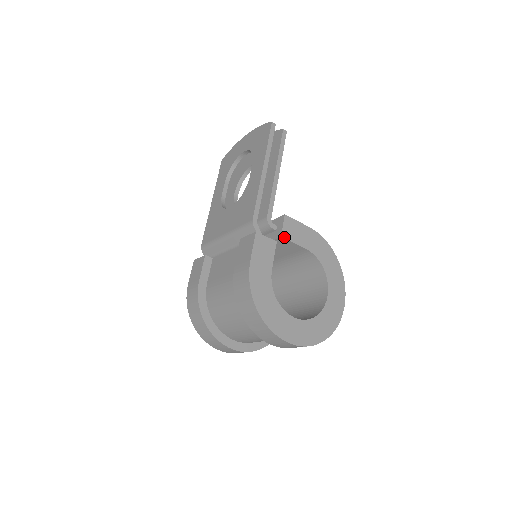
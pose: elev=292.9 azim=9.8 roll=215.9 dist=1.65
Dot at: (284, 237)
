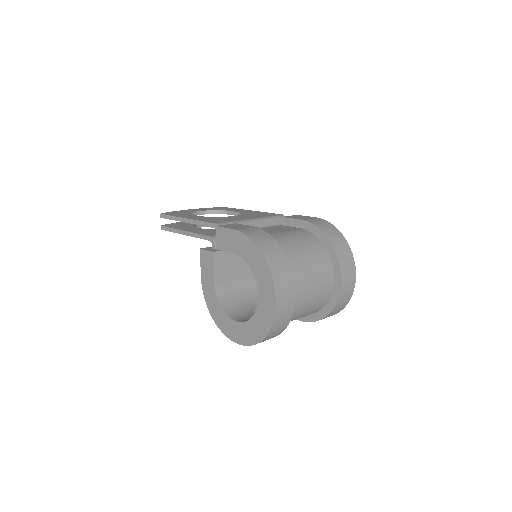
Dot at: occluded
